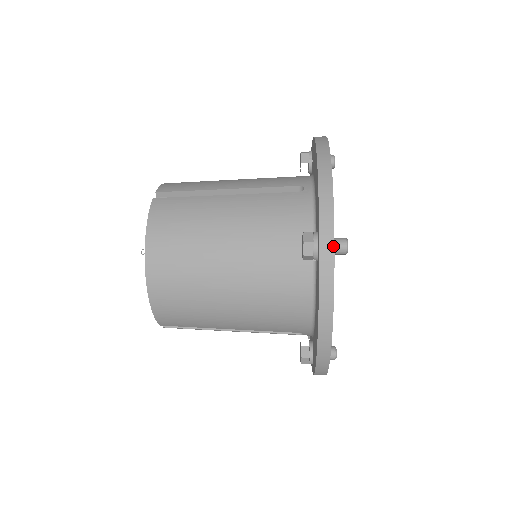
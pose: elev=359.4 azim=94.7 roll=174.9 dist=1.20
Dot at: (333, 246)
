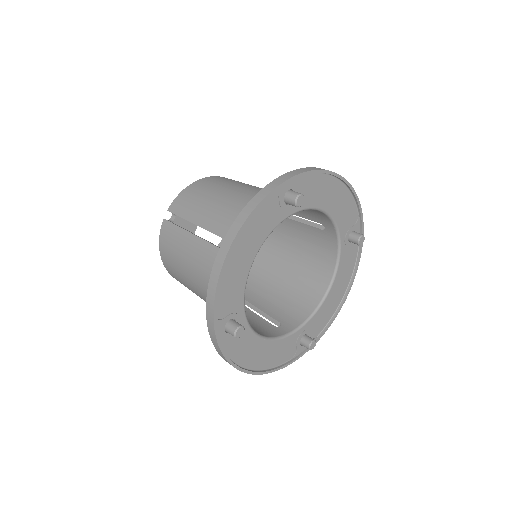
Dot at: (216, 340)
